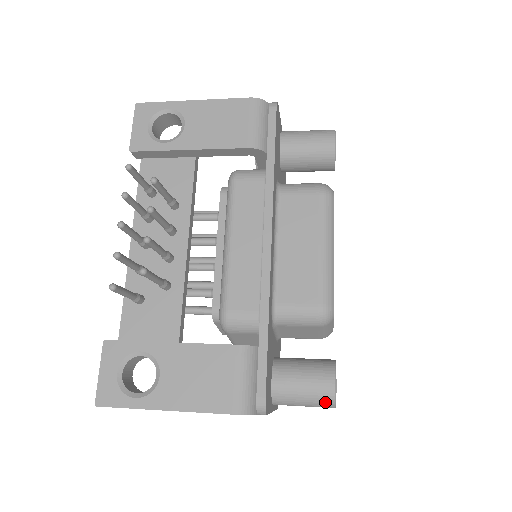
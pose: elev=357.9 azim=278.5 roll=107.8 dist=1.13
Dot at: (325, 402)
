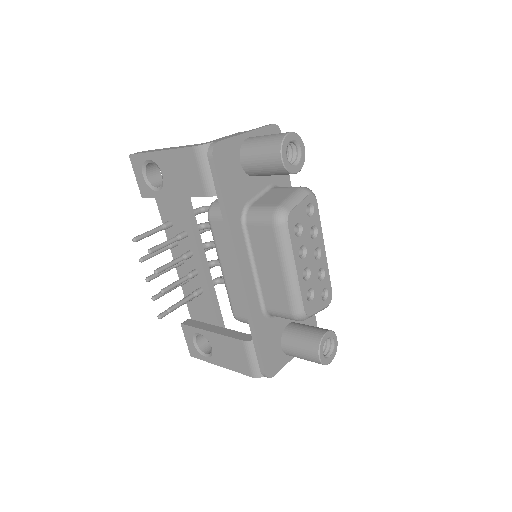
Dot at: (318, 363)
